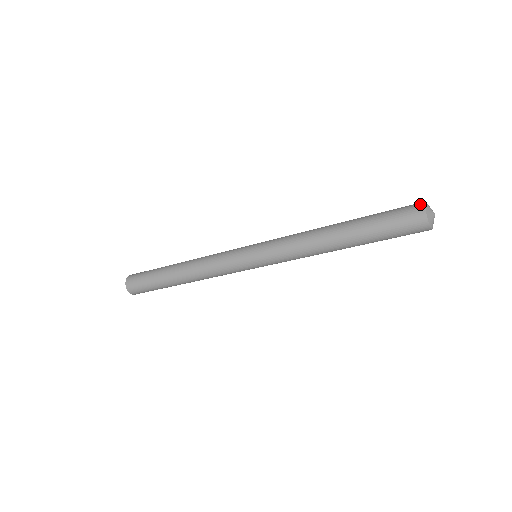
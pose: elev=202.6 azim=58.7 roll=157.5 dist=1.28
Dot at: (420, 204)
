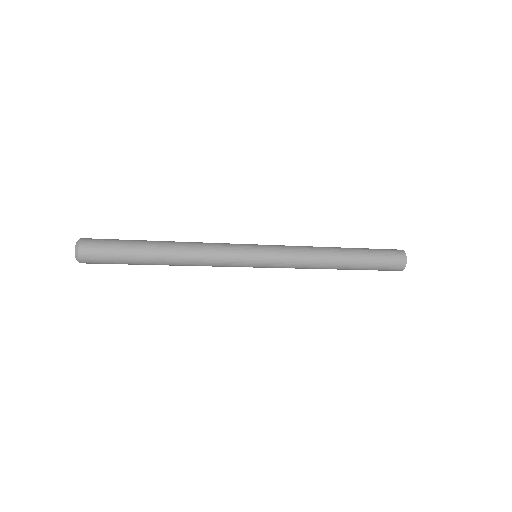
Dot at: (403, 255)
